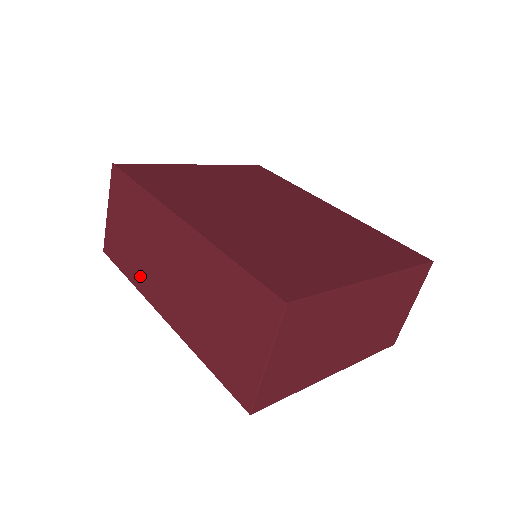
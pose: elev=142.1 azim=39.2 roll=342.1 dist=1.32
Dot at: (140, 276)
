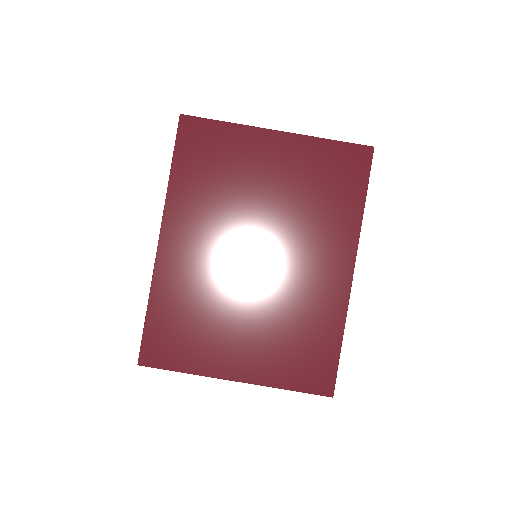
Dot at: occluded
